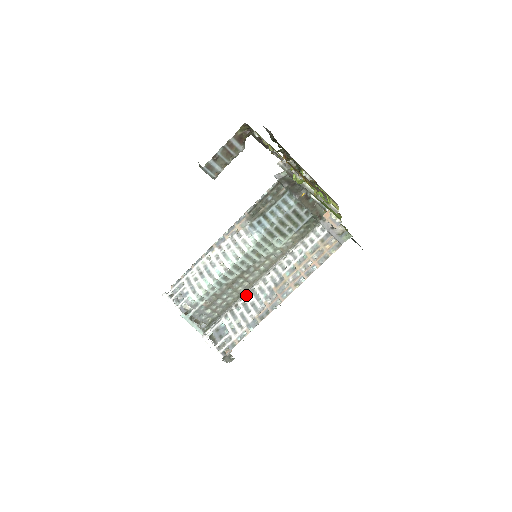
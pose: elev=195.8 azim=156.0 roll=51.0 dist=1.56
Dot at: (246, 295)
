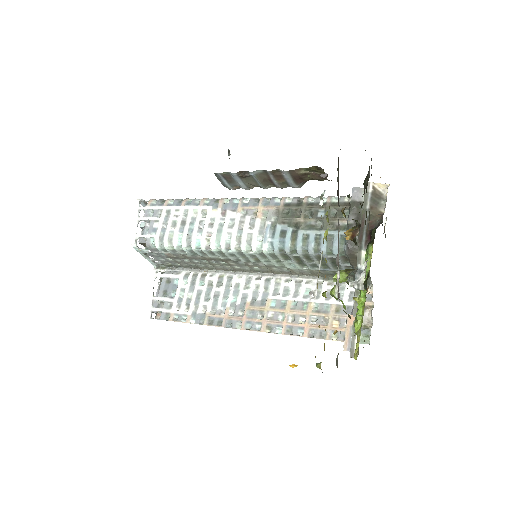
Dot at: (220, 276)
